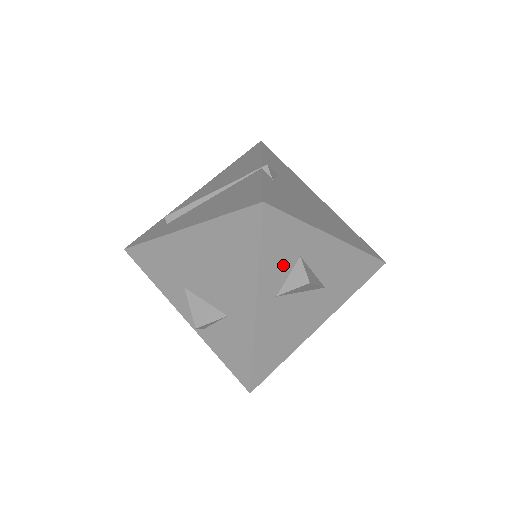
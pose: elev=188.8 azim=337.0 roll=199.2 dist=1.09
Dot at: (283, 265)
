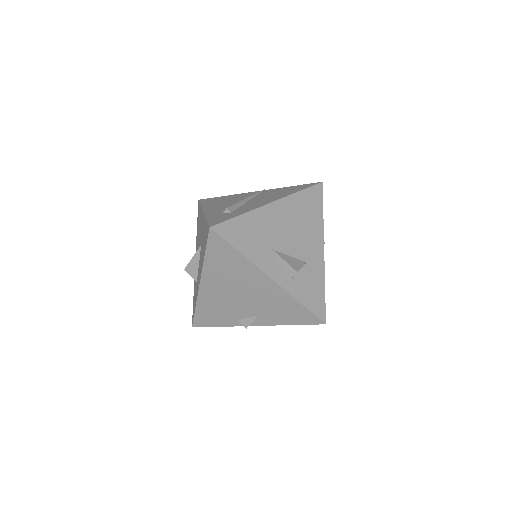
Dot at: occluded
